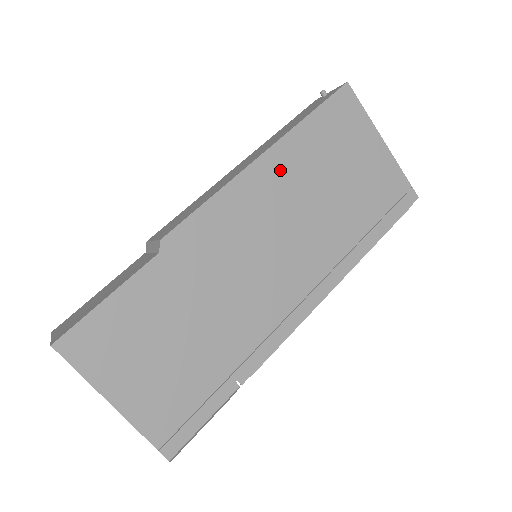
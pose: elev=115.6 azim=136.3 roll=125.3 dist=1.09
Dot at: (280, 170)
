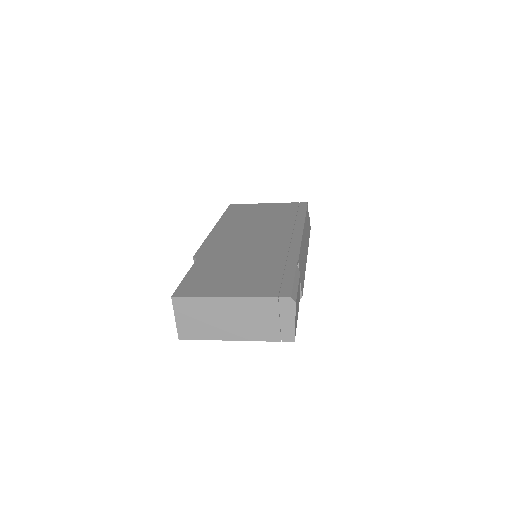
Dot at: (228, 225)
